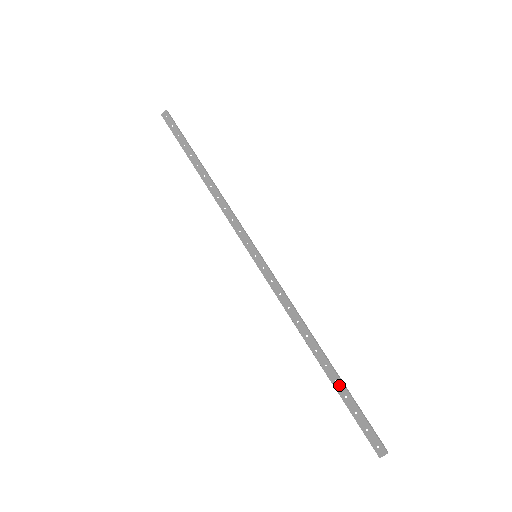
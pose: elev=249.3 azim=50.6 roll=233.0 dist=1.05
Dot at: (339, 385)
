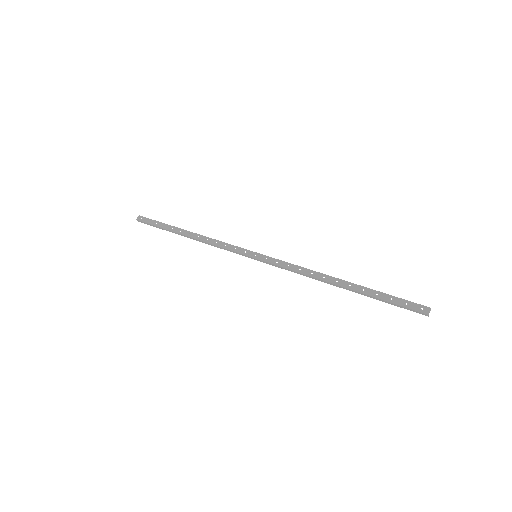
Dot at: (367, 291)
